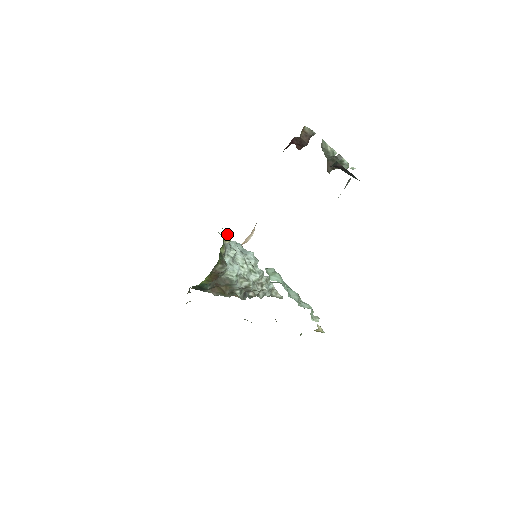
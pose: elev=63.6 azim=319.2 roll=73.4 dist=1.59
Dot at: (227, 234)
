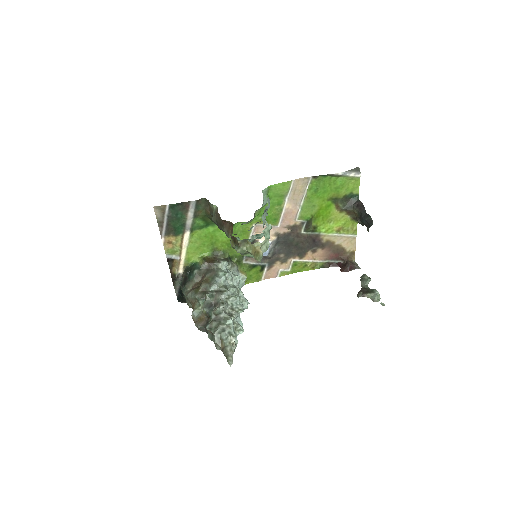
Dot at: (246, 272)
